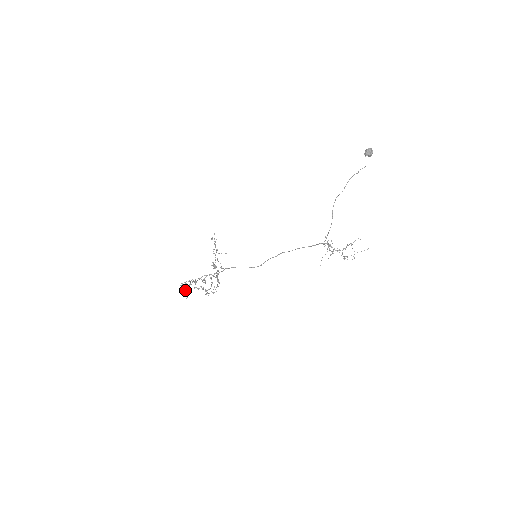
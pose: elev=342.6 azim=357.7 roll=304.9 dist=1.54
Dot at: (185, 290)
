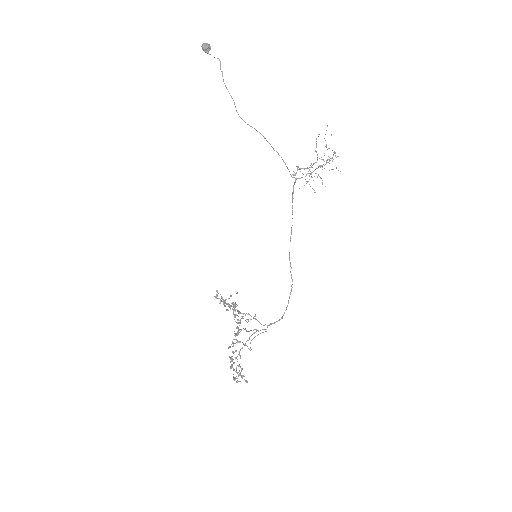
Dot at: occluded
